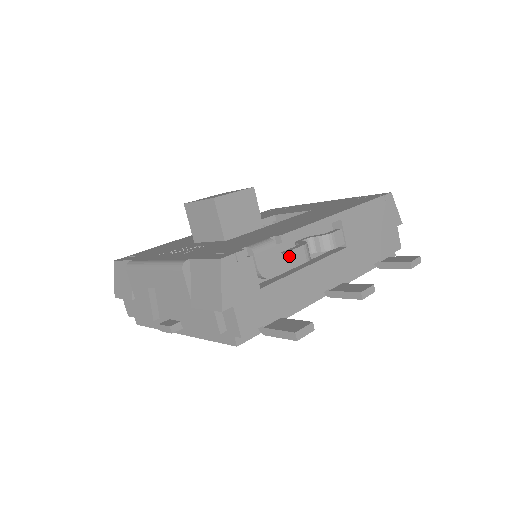
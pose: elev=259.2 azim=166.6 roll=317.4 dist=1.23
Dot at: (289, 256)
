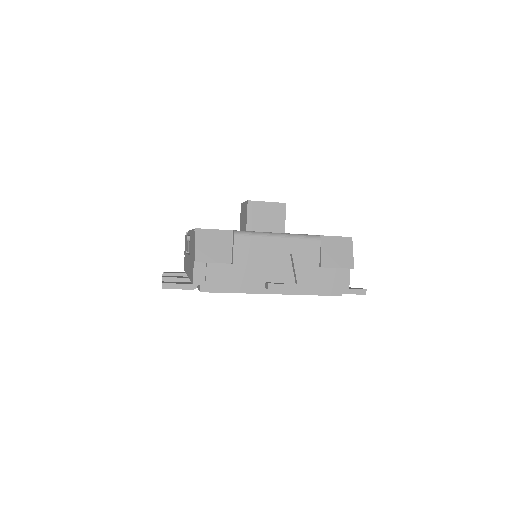
Dot at: occluded
